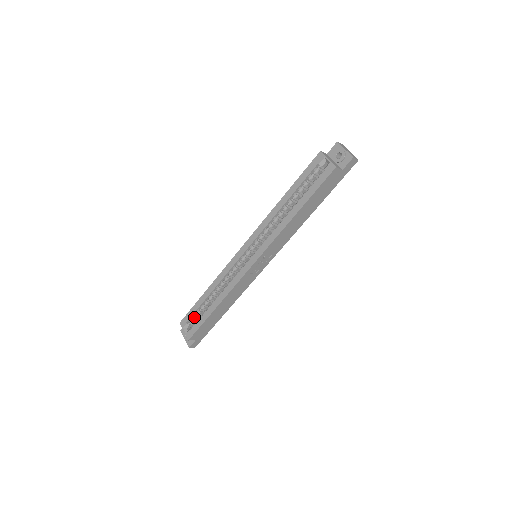
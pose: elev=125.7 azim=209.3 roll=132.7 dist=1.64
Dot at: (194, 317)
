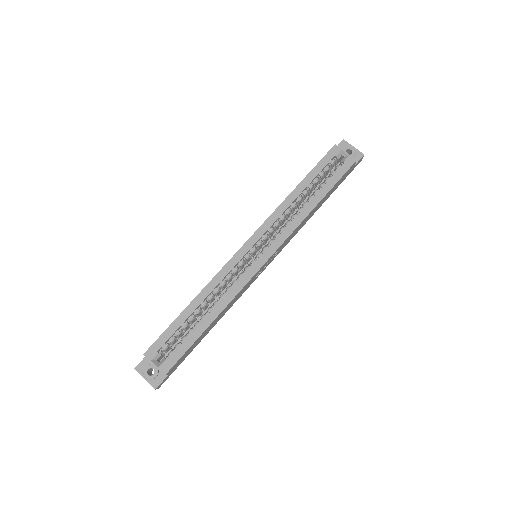
Dot at: (169, 342)
